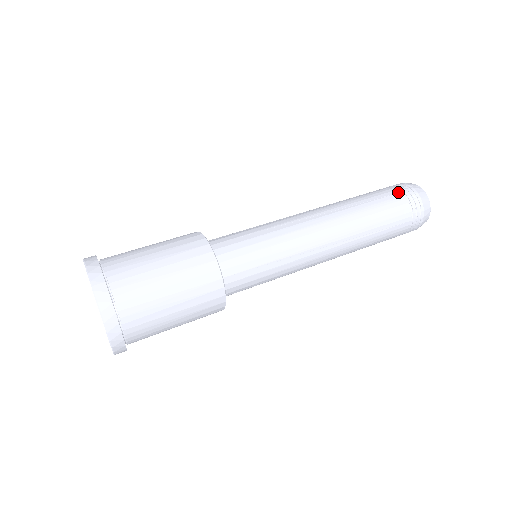
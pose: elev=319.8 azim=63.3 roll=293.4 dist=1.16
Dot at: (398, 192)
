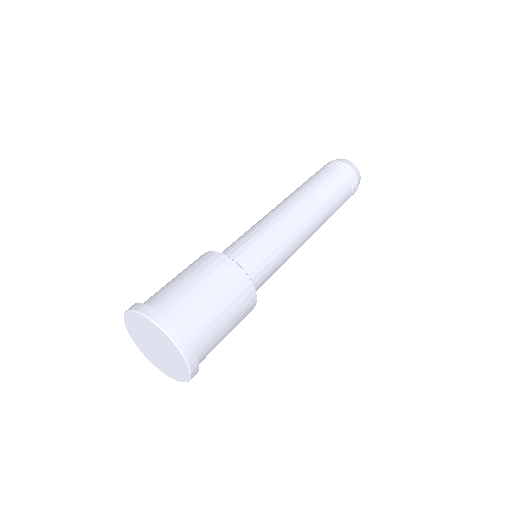
Dot at: (331, 167)
